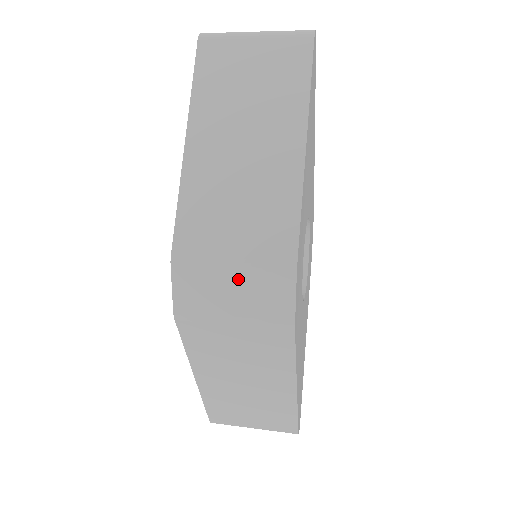
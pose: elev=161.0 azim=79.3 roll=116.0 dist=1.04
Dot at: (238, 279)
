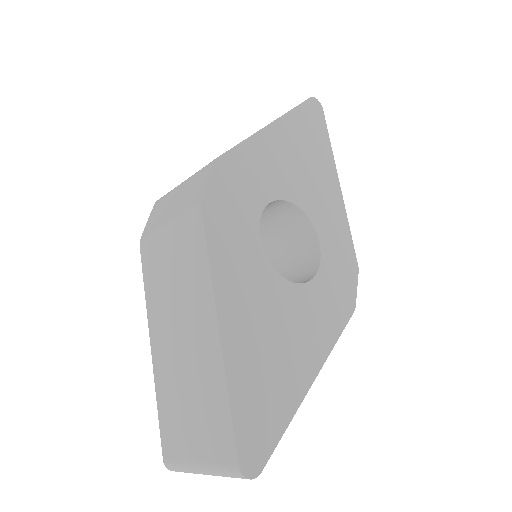
Dot at: (182, 190)
